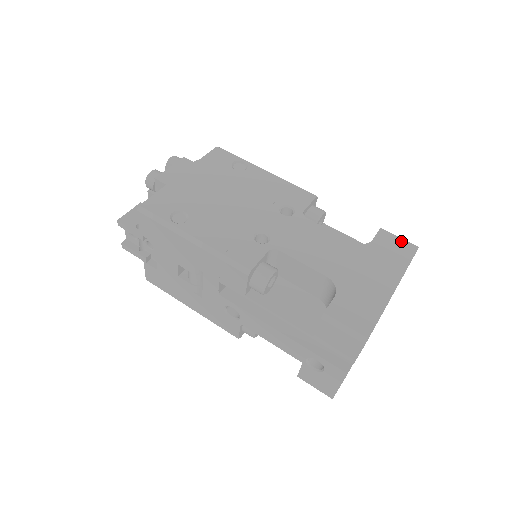
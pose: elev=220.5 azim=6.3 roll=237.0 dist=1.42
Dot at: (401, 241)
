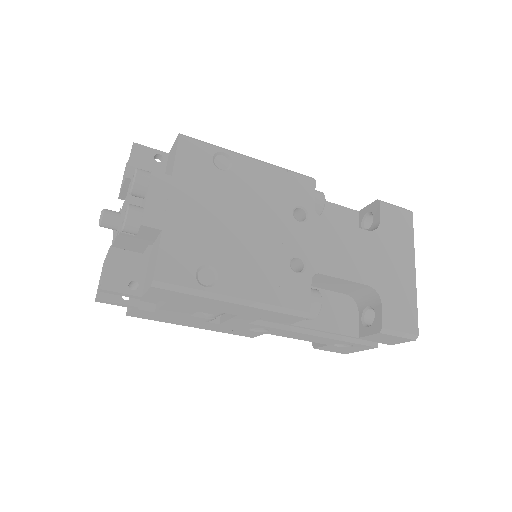
Dot at: (399, 211)
